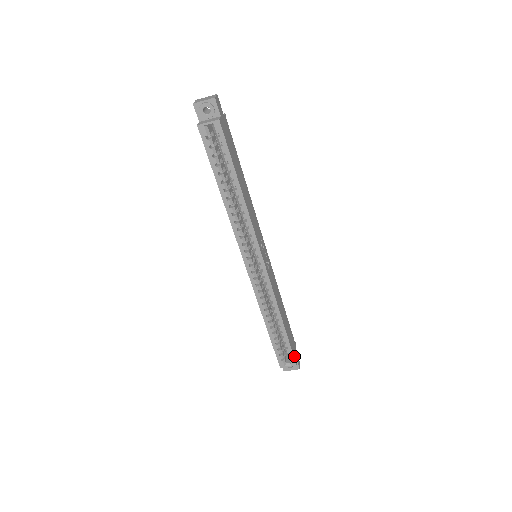
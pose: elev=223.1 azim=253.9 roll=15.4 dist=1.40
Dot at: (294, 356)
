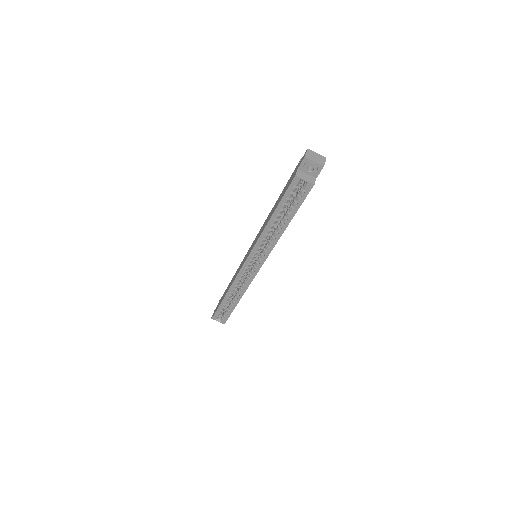
Dot at: (227, 318)
